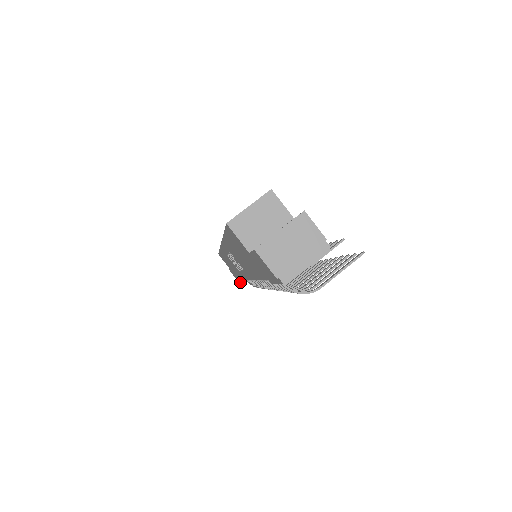
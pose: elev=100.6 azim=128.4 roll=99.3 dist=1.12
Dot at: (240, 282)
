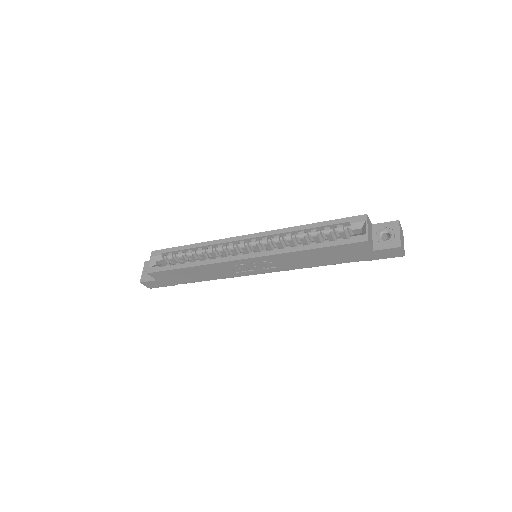
Dot at: occluded
